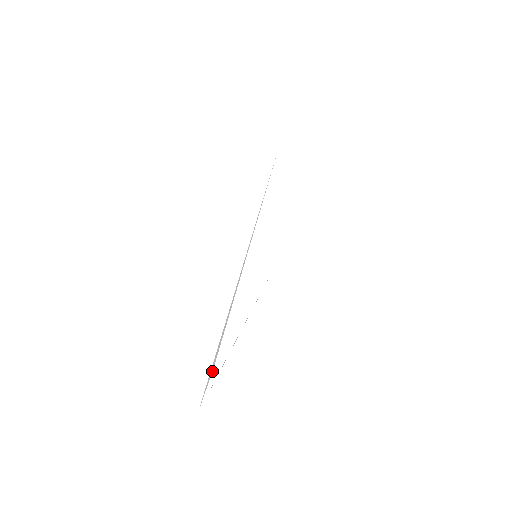
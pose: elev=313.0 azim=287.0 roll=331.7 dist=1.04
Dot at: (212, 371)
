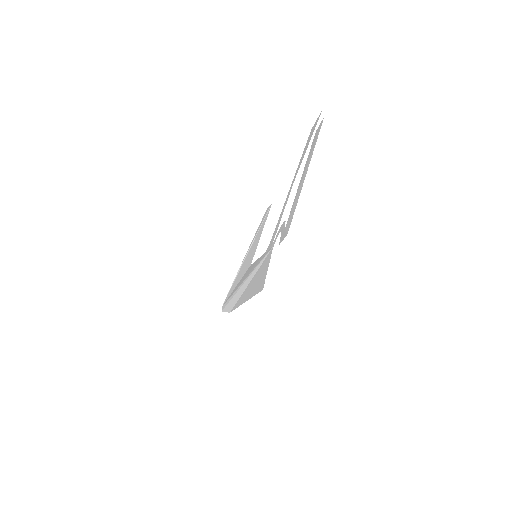
Dot at: (229, 312)
